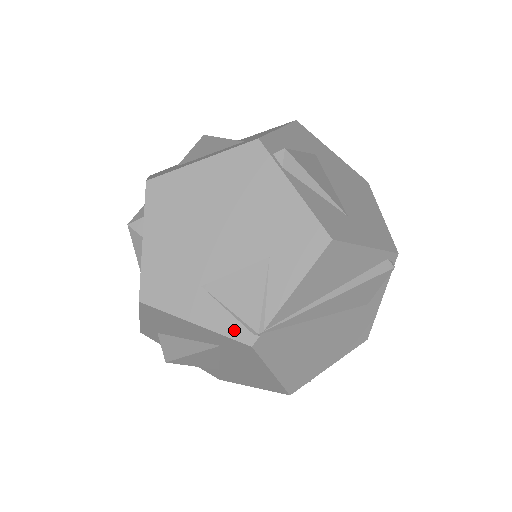
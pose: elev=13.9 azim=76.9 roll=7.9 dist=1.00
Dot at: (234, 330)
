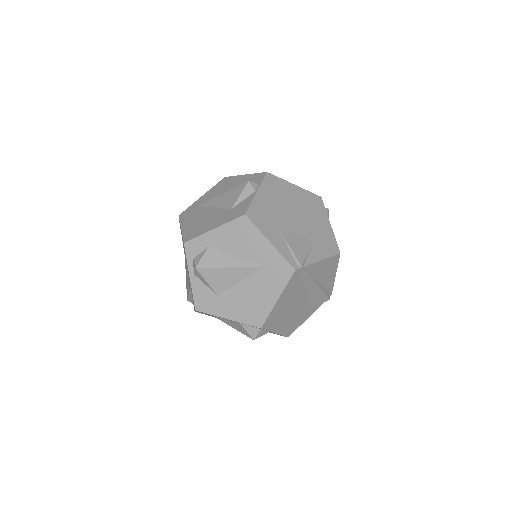
Dot at: (289, 258)
